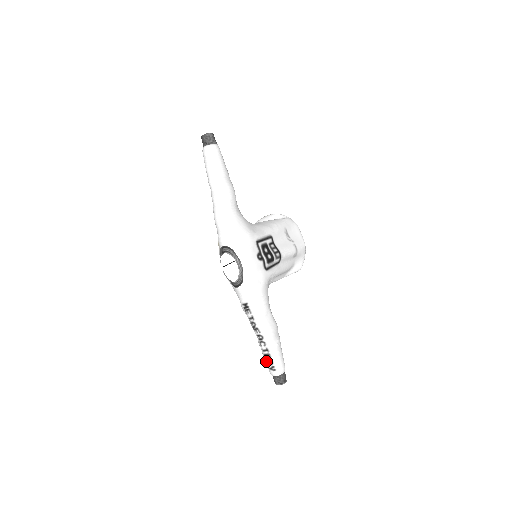
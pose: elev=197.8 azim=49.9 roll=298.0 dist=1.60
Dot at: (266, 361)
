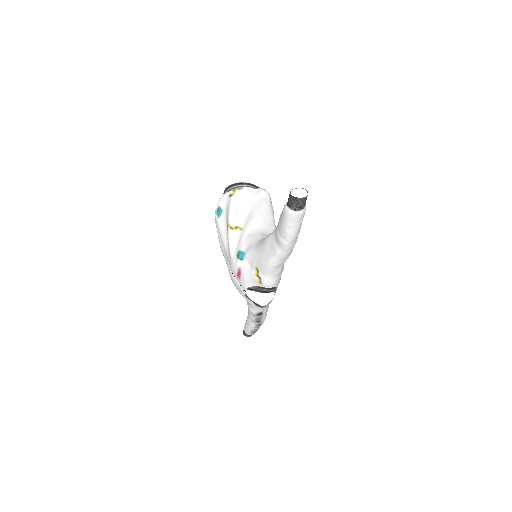
Dot at: (252, 332)
